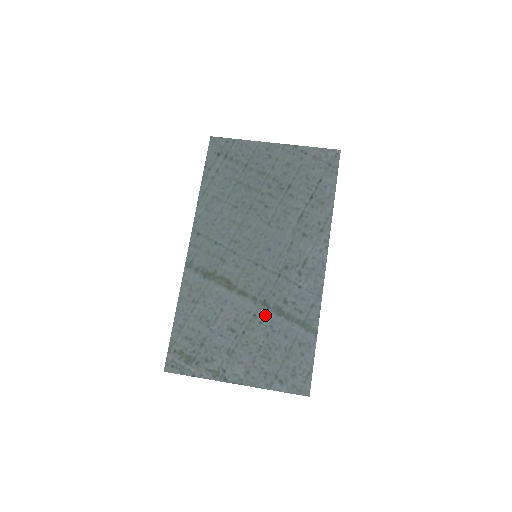
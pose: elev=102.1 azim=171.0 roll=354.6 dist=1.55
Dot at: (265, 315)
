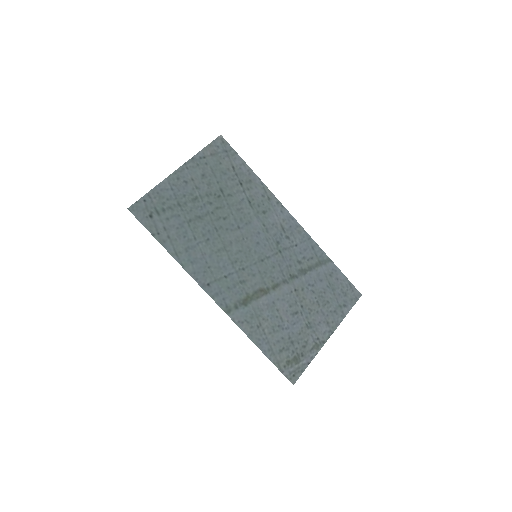
Dot at: (300, 283)
